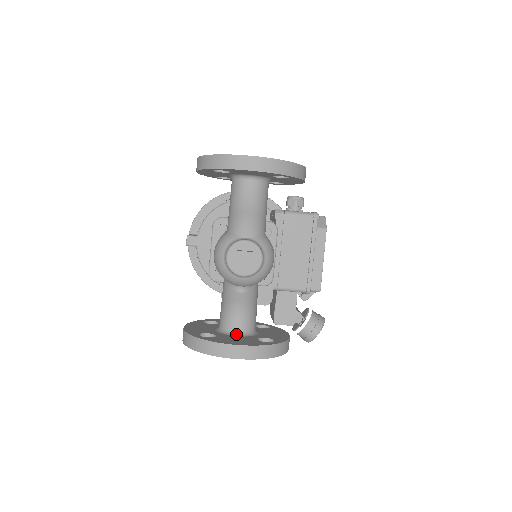
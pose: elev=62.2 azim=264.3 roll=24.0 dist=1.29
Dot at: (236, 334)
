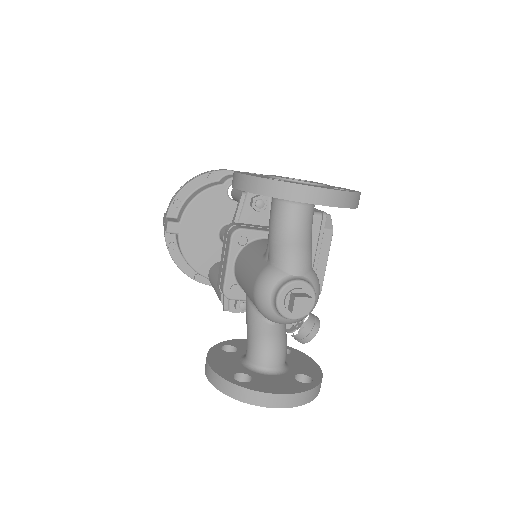
Dot at: (270, 372)
